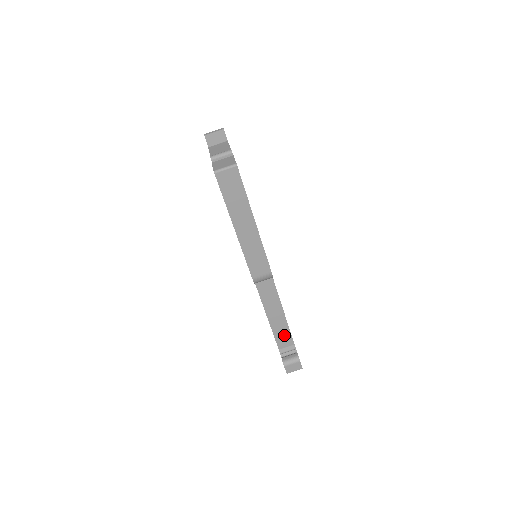
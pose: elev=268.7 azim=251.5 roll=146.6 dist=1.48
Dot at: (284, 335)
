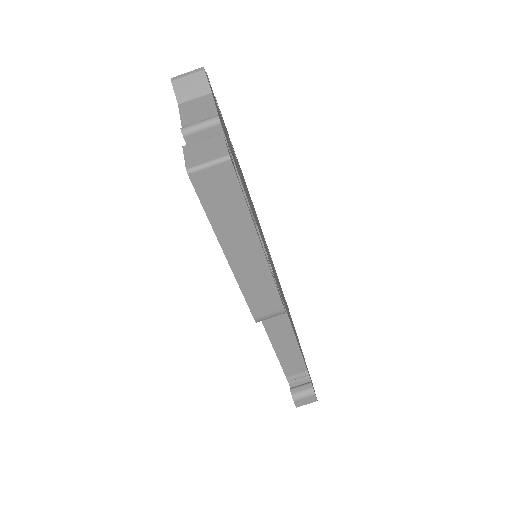
Dot at: (294, 362)
